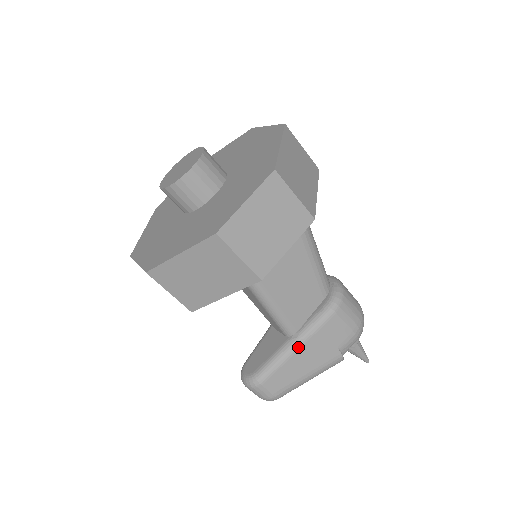
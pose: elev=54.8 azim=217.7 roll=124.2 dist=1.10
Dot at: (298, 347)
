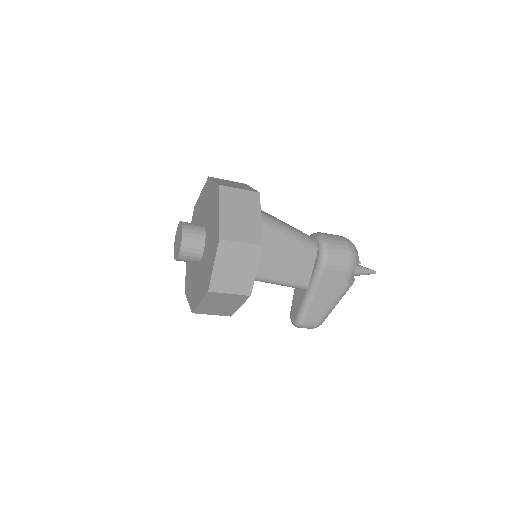
Dot at: (313, 295)
